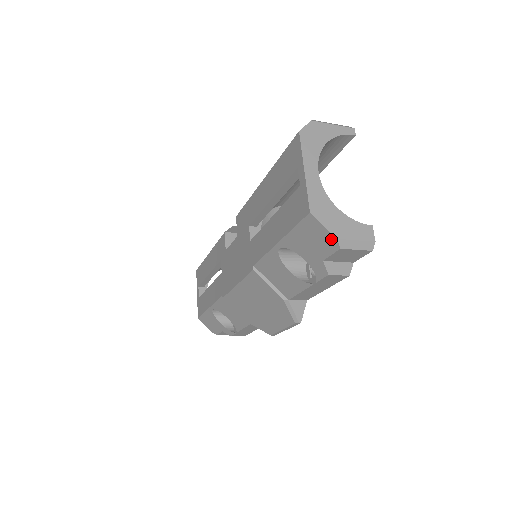
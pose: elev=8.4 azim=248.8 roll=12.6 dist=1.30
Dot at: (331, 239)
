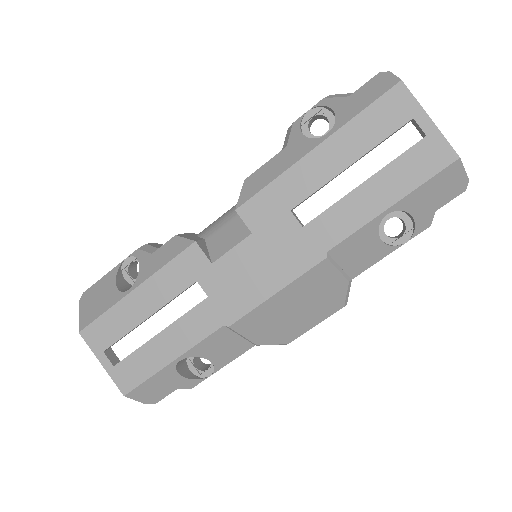
Dot at: (463, 183)
